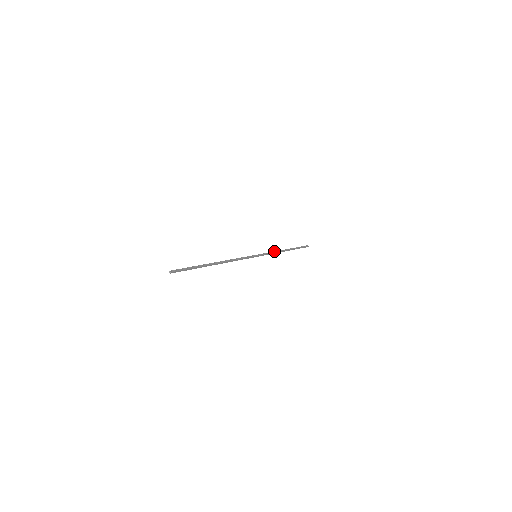
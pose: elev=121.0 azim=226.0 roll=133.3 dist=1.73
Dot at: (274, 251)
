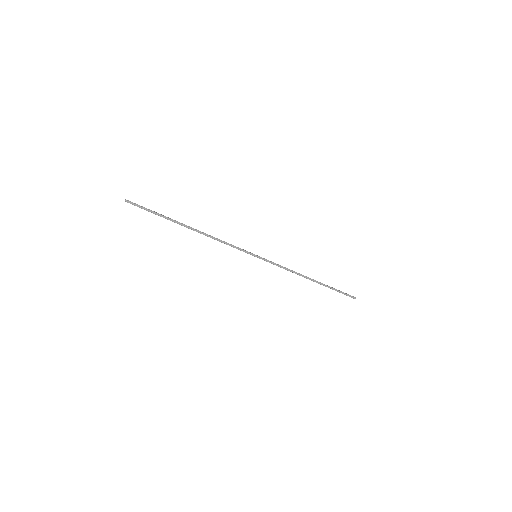
Dot at: (289, 269)
